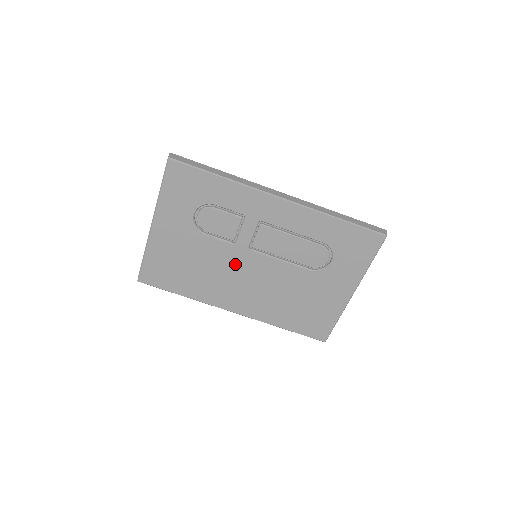
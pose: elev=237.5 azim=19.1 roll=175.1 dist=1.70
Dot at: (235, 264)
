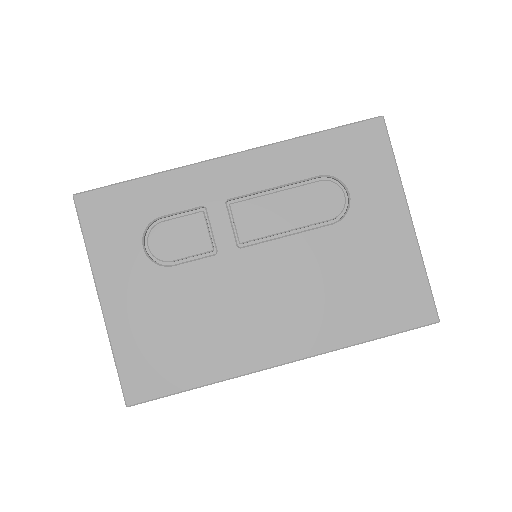
Dot at: (237, 283)
